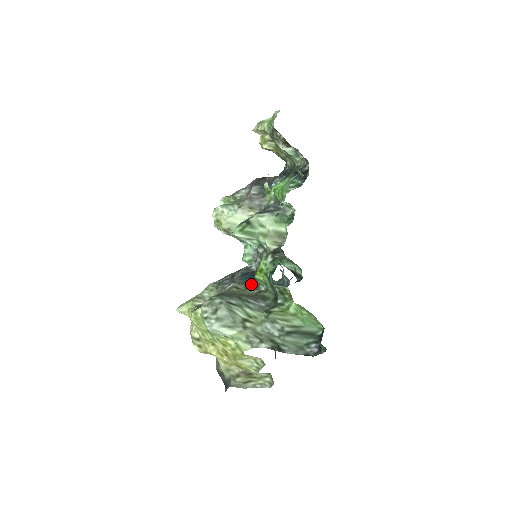
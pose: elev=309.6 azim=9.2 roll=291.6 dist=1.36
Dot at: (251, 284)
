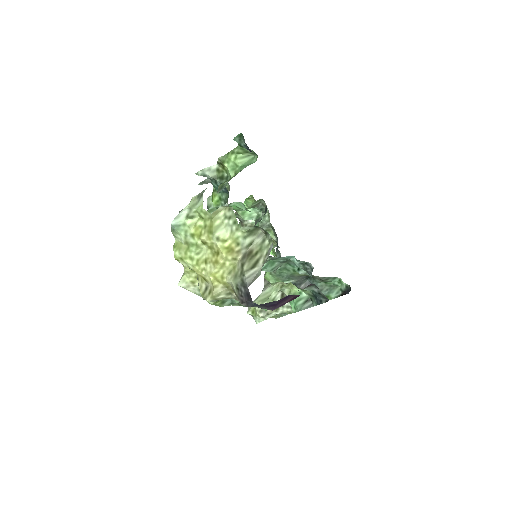
Dot at: occluded
